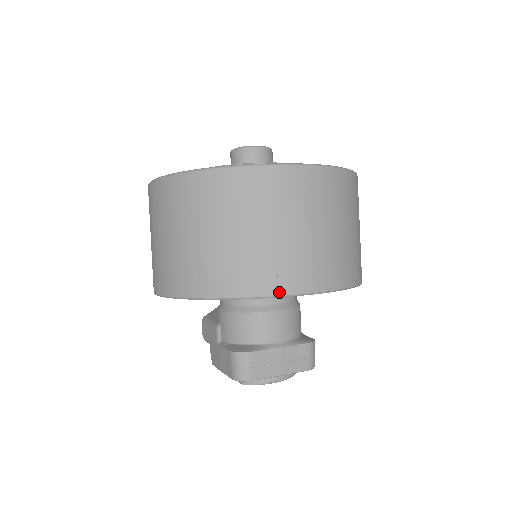
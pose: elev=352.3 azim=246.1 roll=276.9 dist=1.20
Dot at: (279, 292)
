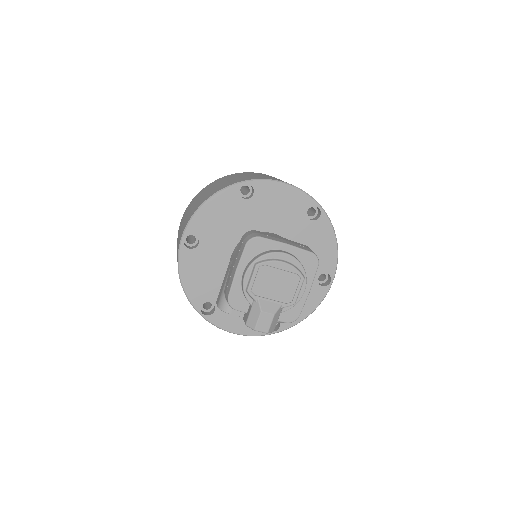
Dot at: (266, 179)
